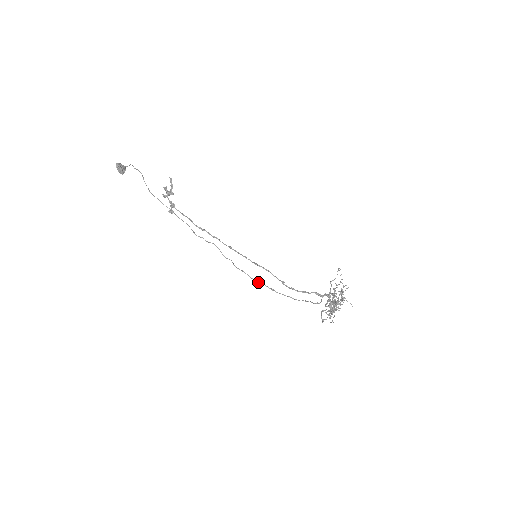
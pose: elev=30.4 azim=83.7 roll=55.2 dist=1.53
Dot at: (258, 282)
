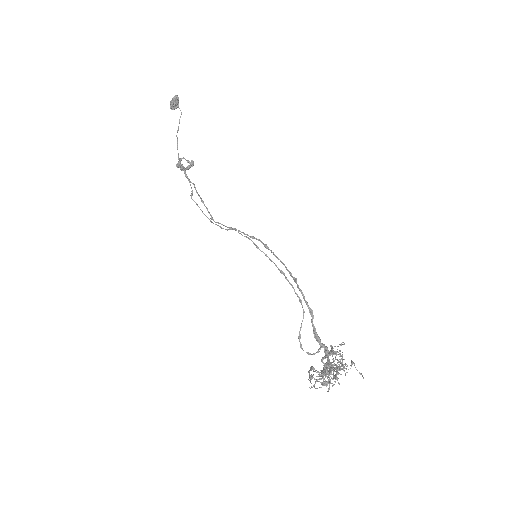
Dot at: (266, 254)
